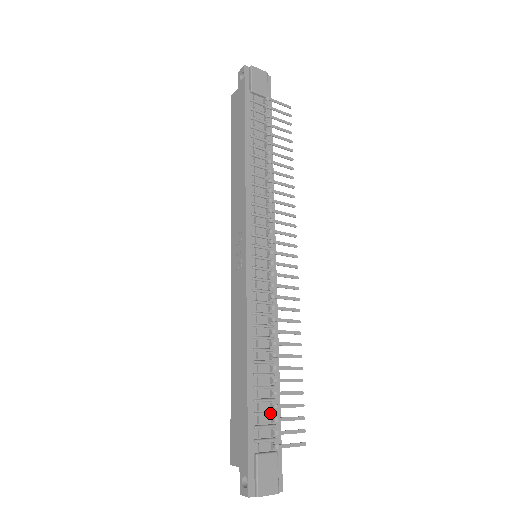
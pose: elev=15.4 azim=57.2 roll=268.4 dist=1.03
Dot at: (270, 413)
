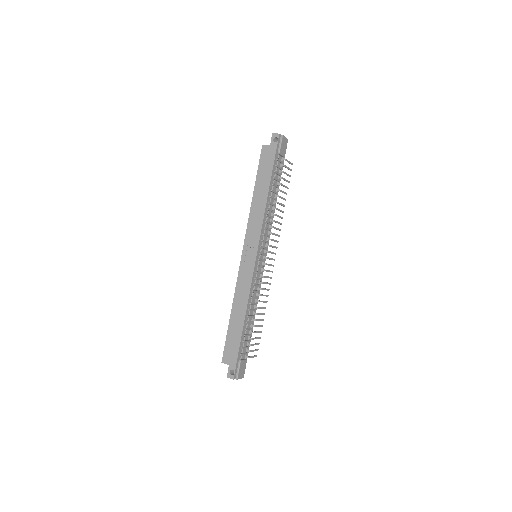
Dot at: (248, 341)
